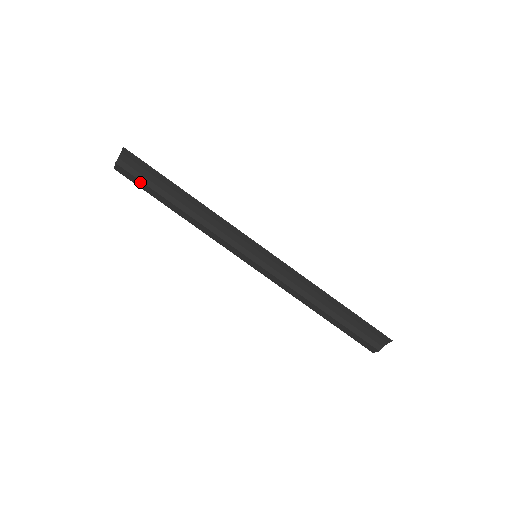
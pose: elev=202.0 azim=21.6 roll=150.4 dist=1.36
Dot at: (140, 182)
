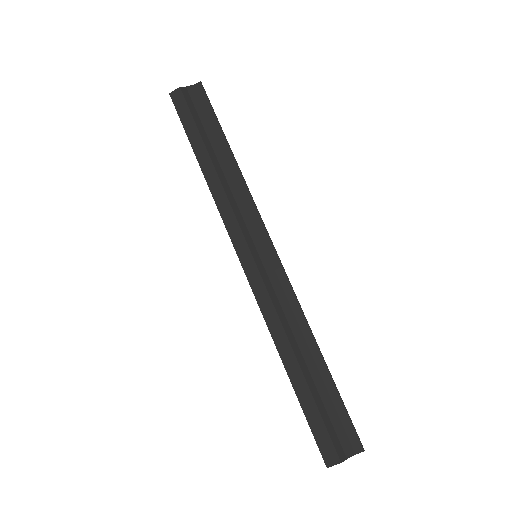
Dot at: (189, 116)
